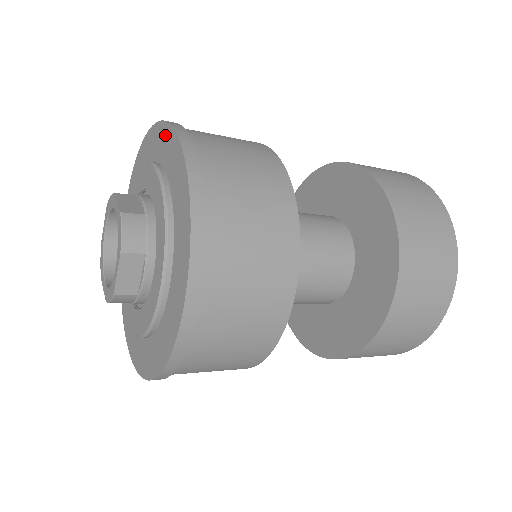
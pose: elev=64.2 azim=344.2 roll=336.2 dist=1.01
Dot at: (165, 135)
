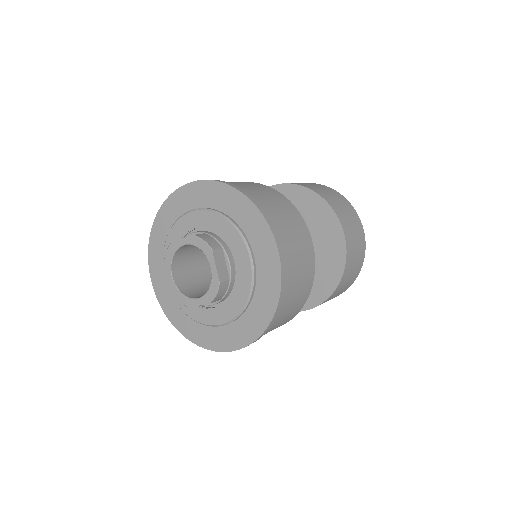
Dot at: (184, 194)
